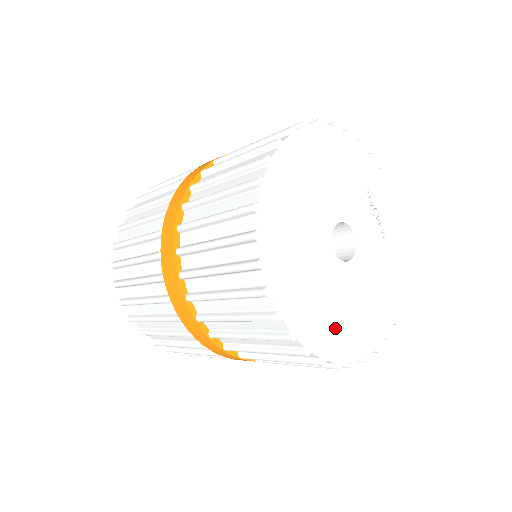
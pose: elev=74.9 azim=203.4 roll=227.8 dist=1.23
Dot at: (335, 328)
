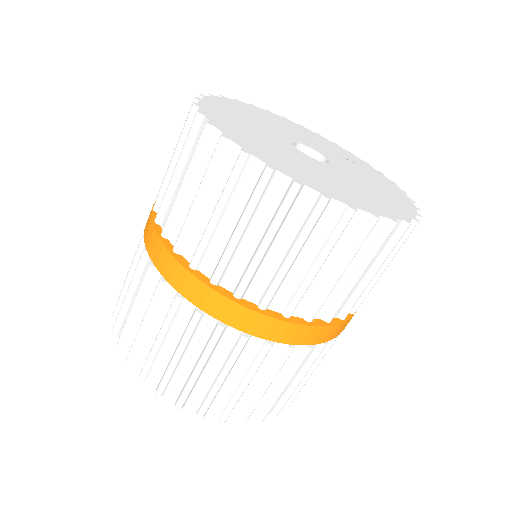
Dot at: (347, 192)
